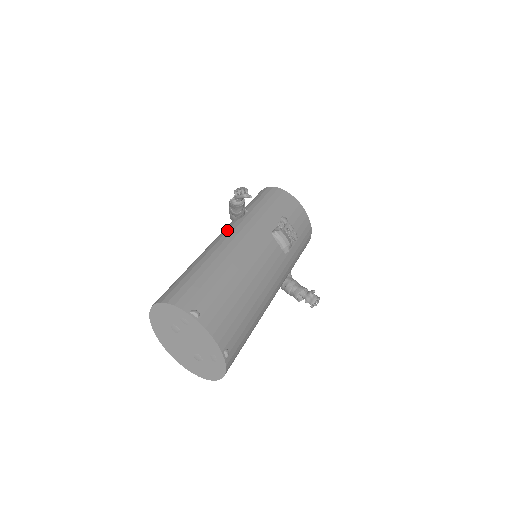
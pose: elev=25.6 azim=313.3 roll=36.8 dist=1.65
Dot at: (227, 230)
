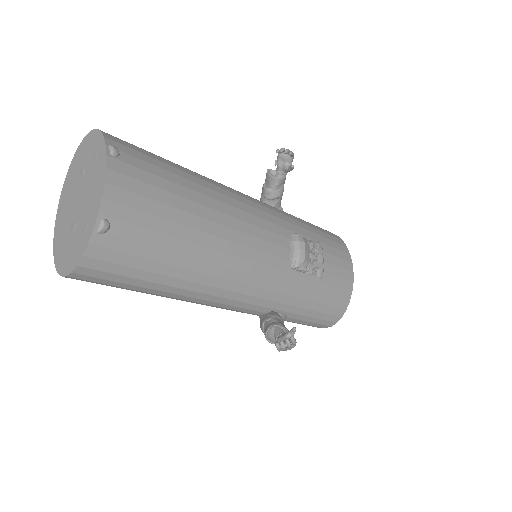
Dot at: occluded
